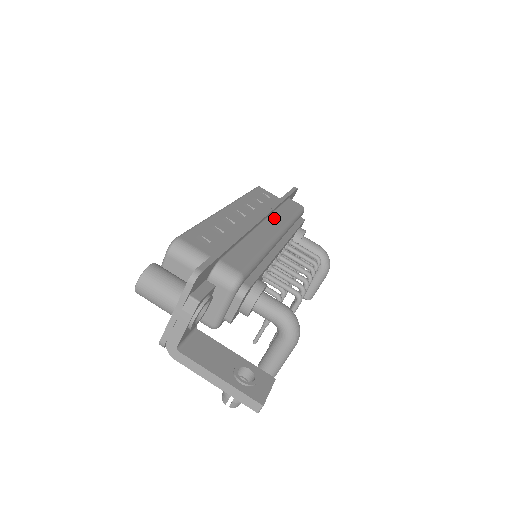
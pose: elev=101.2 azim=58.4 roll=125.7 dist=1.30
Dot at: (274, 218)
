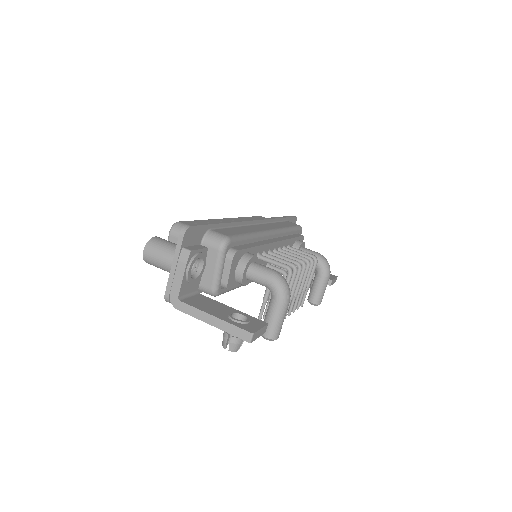
Dot at: (268, 225)
